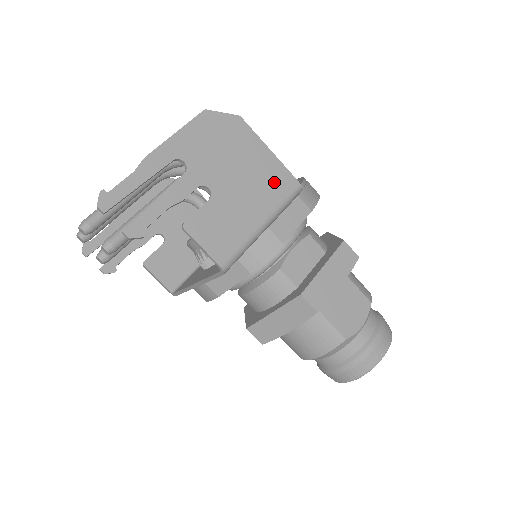
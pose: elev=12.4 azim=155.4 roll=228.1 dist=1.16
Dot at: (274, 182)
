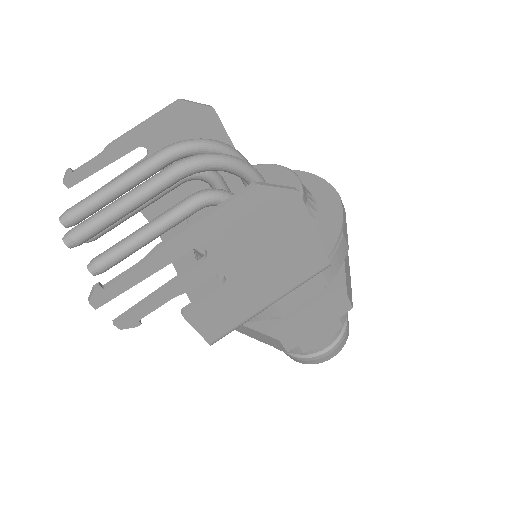
Dot at: (302, 264)
